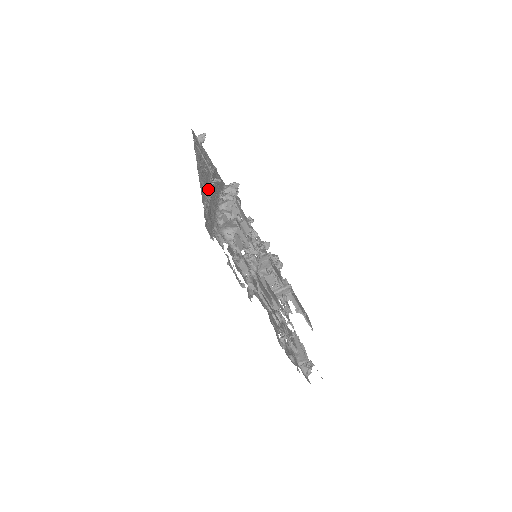
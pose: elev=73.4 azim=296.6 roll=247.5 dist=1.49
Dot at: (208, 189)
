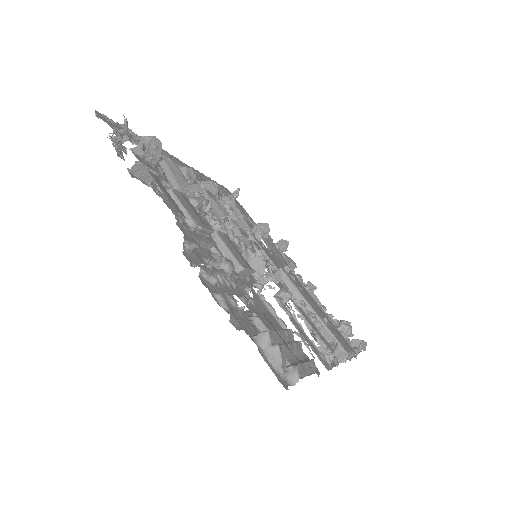
Dot at: (177, 164)
